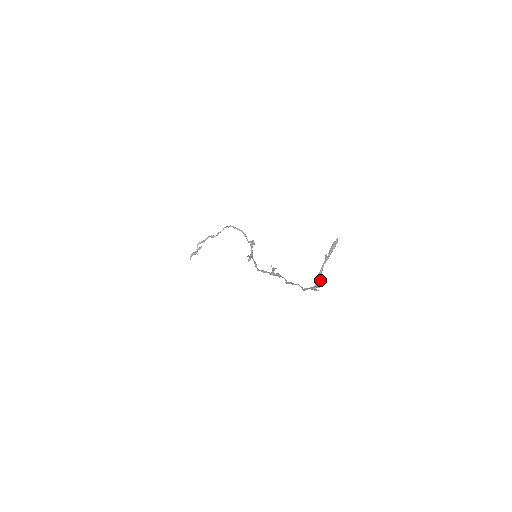
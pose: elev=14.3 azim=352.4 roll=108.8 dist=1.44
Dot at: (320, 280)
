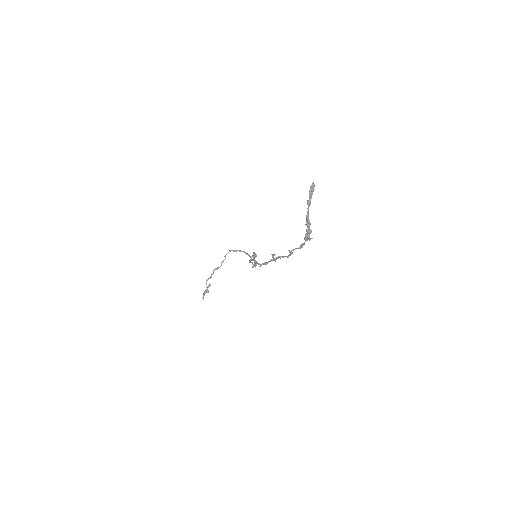
Dot at: (308, 223)
